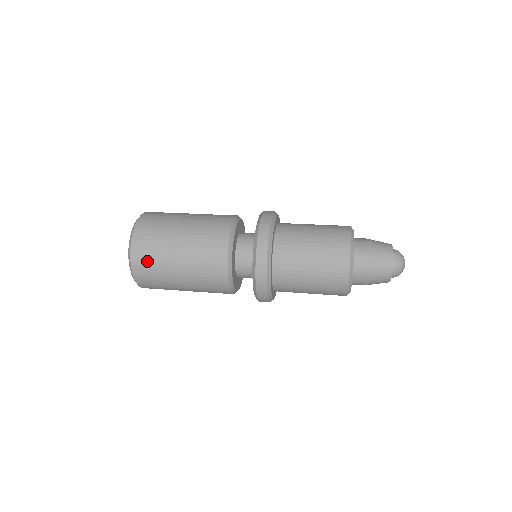
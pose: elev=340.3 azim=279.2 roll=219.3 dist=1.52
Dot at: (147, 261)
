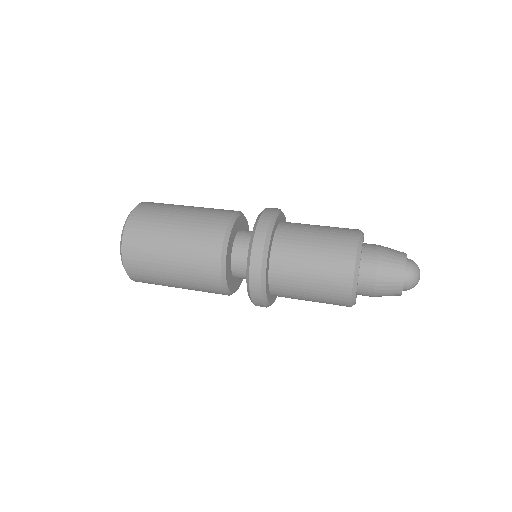
Dot at: (139, 264)
